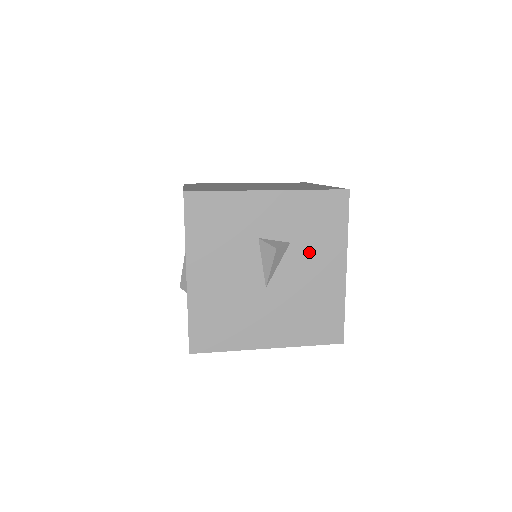
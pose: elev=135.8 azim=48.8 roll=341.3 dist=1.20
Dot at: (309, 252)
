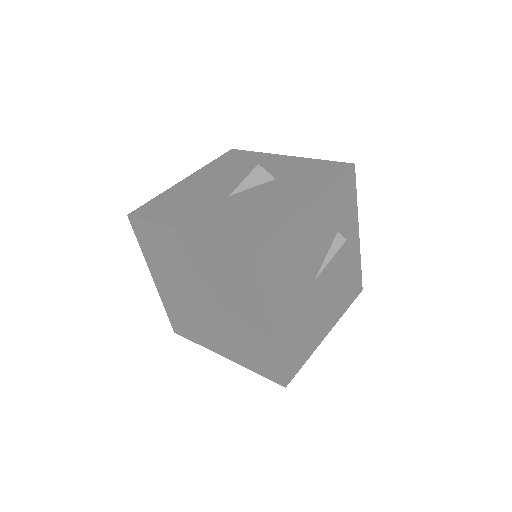
Dot at: (286, 186)
